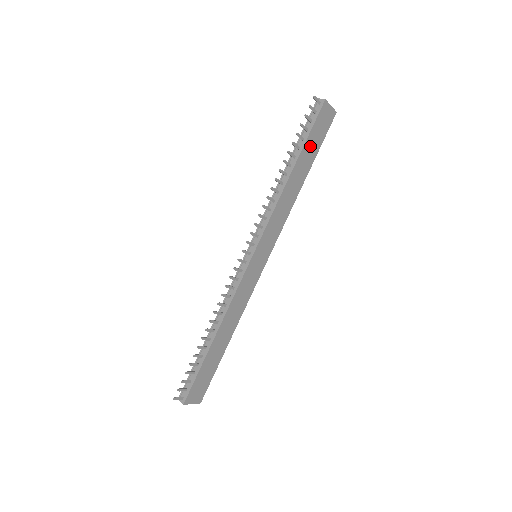
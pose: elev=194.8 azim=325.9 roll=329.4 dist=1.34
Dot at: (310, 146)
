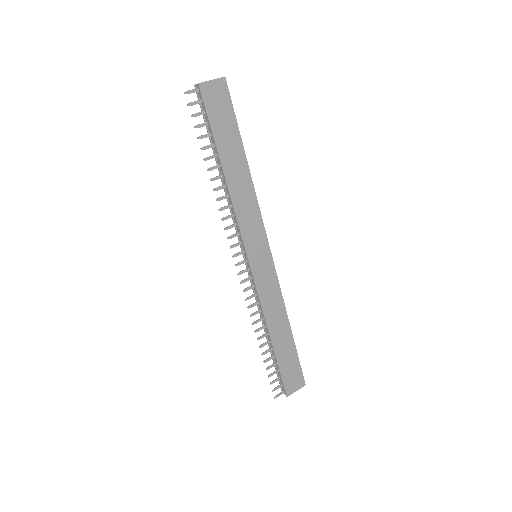
Dot at: (223, 133)
